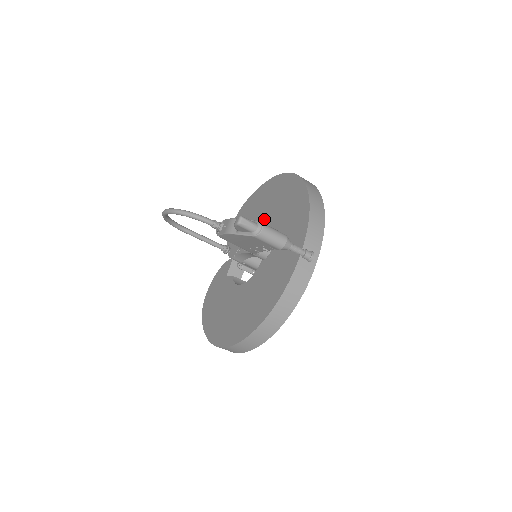
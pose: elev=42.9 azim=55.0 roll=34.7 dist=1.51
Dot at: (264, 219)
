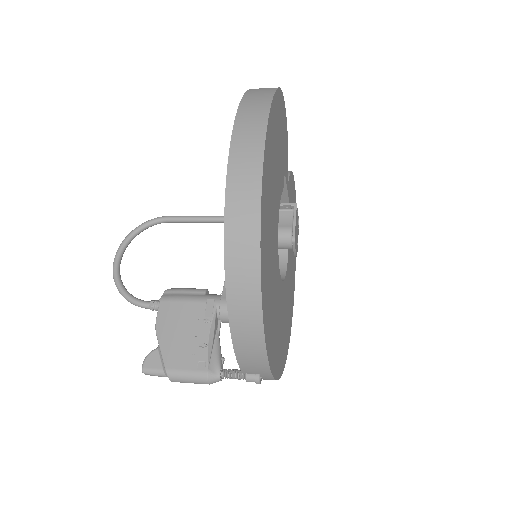
Dot at: occluded
